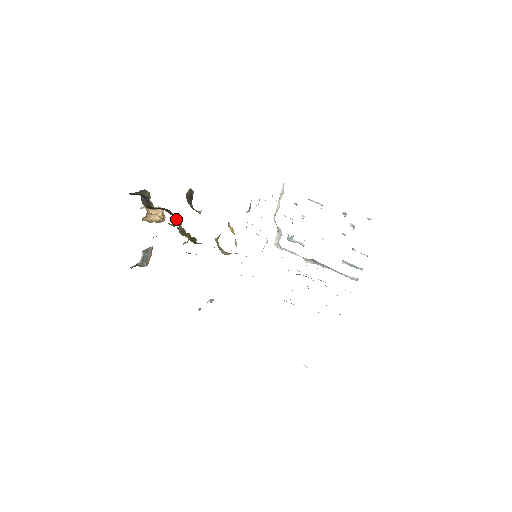
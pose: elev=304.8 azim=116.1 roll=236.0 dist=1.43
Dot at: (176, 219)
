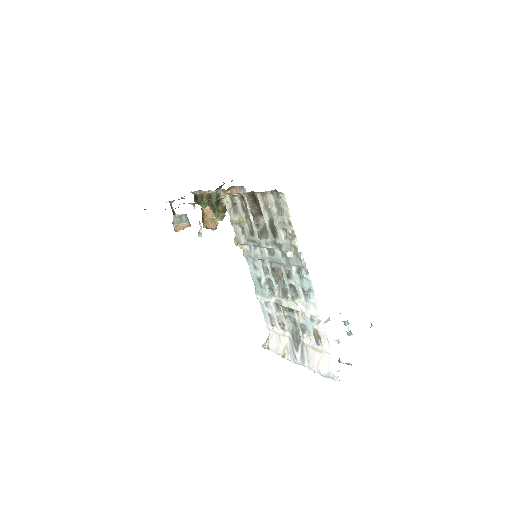
Dot at: occluded
